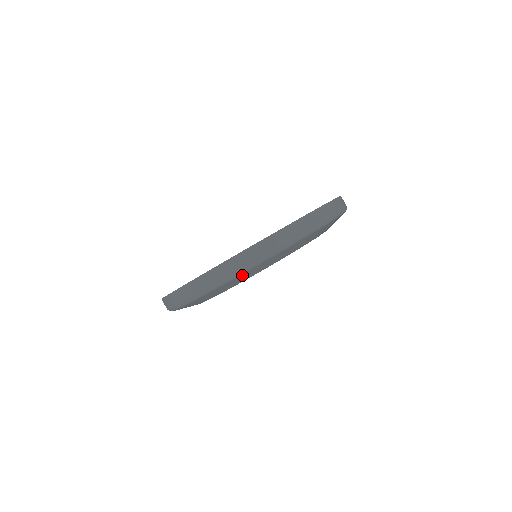
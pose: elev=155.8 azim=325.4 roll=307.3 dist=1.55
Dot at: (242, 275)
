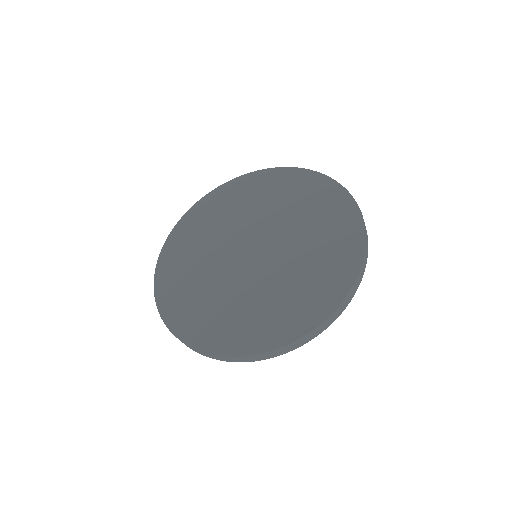
Dot at: occluded
